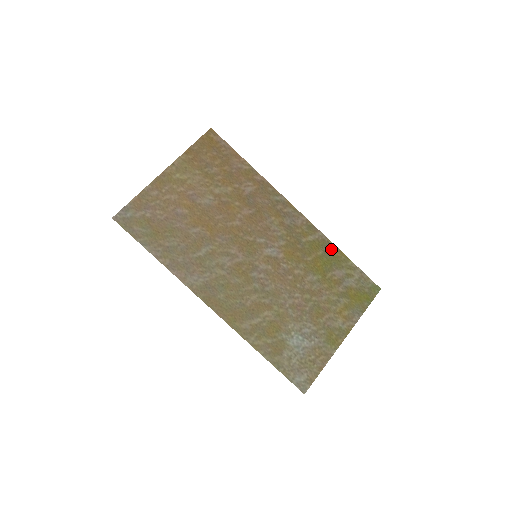
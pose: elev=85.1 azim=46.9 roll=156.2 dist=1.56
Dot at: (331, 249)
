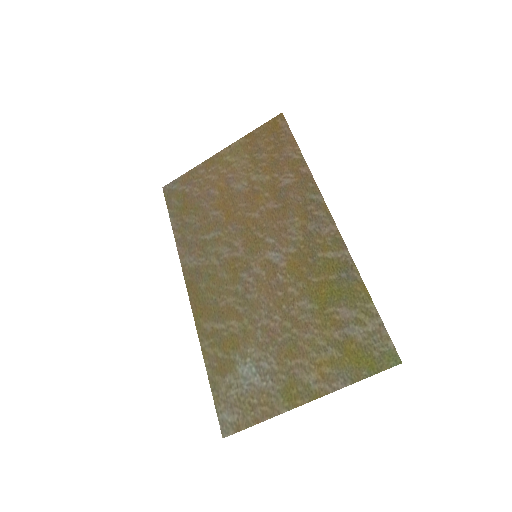
Dot at: (351, 277)
